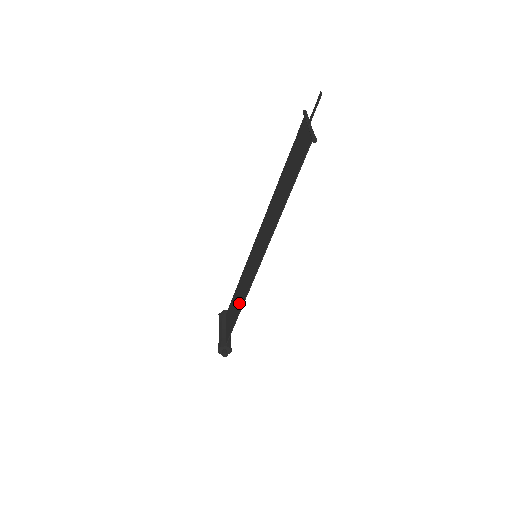
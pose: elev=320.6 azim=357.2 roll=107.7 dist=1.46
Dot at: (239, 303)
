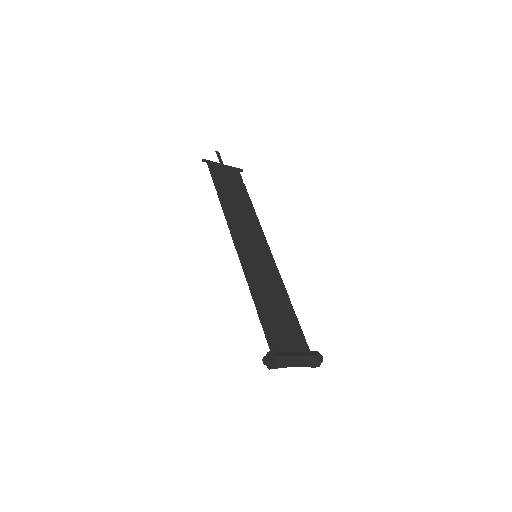
Dot at: (263, 302)
